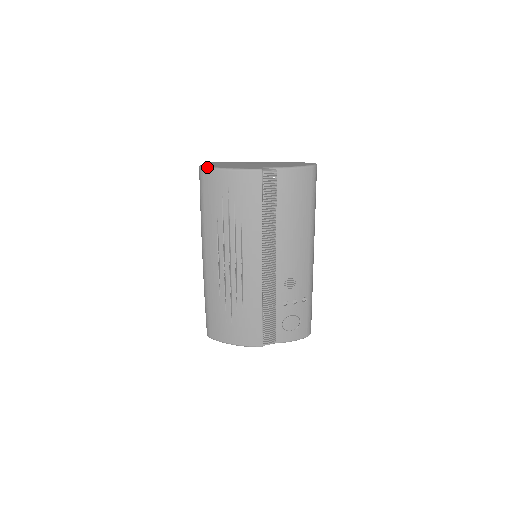
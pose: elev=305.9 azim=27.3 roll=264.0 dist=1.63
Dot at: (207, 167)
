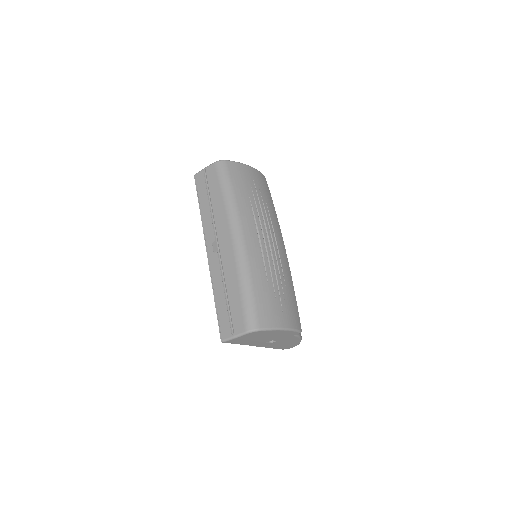
Dot at: occluded
